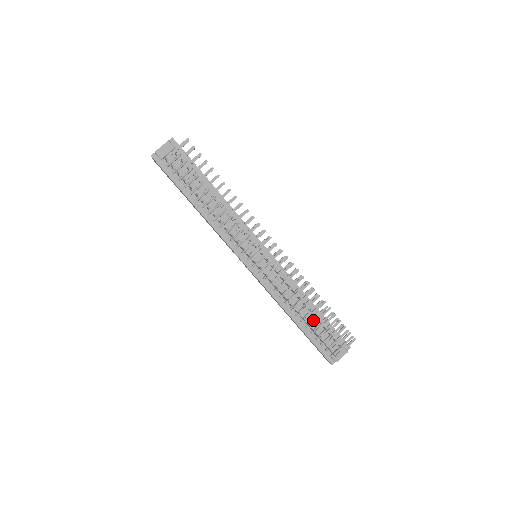
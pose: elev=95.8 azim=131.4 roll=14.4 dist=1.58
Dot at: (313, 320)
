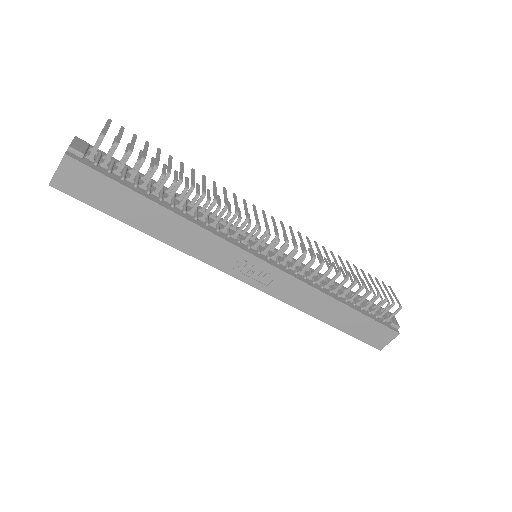
Dot at: (351, 295)
